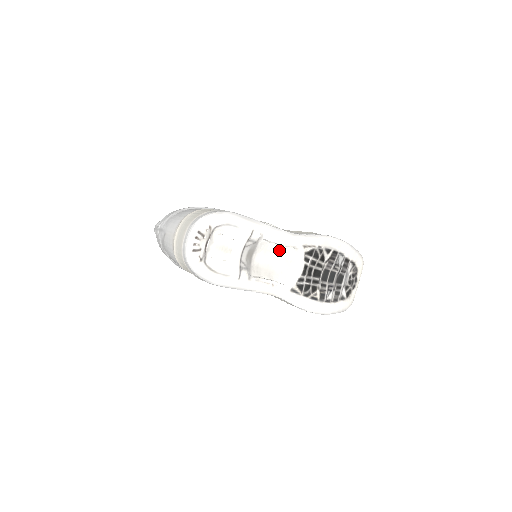
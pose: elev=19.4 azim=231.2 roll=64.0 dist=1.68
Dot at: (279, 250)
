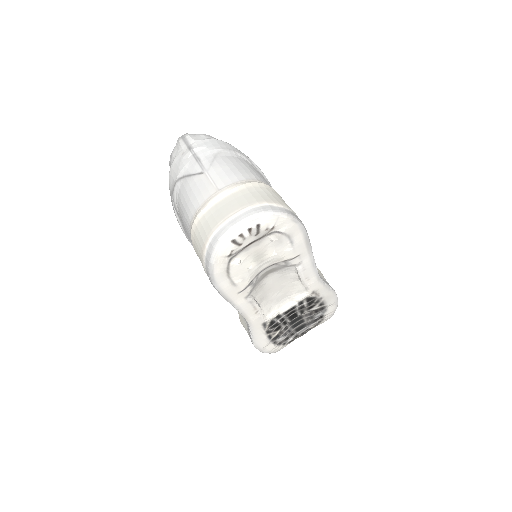
Dot at: (292, 281)
